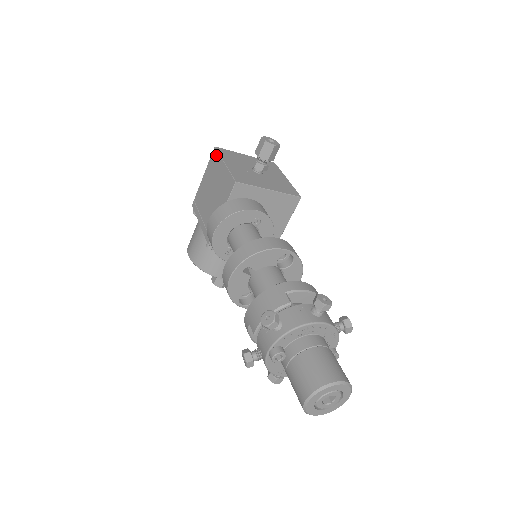
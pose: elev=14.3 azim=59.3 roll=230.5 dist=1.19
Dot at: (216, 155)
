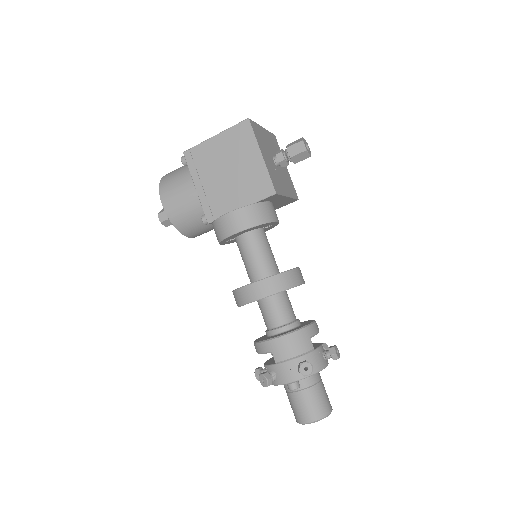
Dot at: (249, 132)
